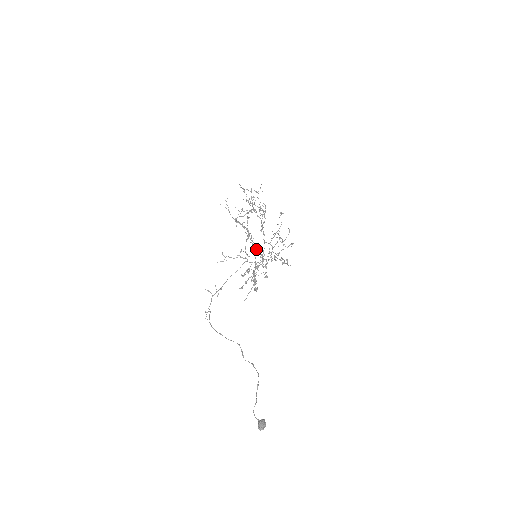
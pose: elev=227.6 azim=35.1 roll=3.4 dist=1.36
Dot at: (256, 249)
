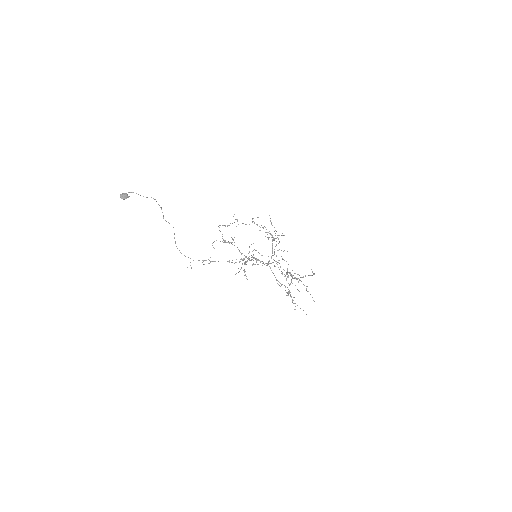
Dot at: (287, 292)
